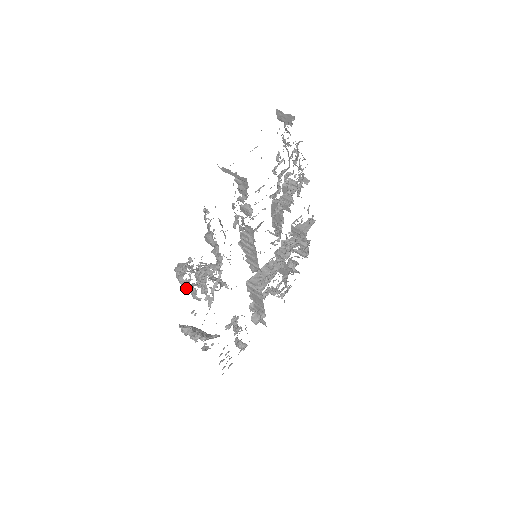
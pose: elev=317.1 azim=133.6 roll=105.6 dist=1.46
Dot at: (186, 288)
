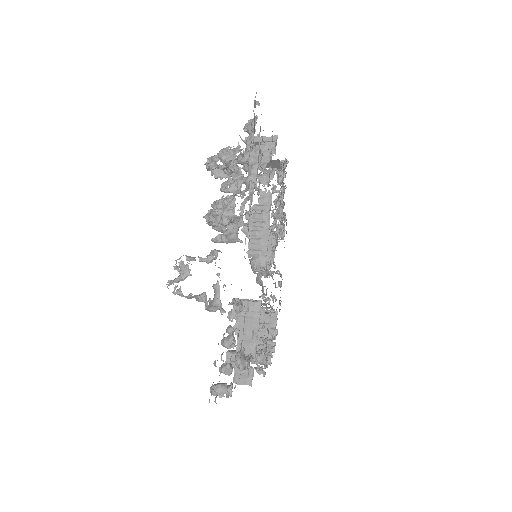
Dot at: (230, 159)
